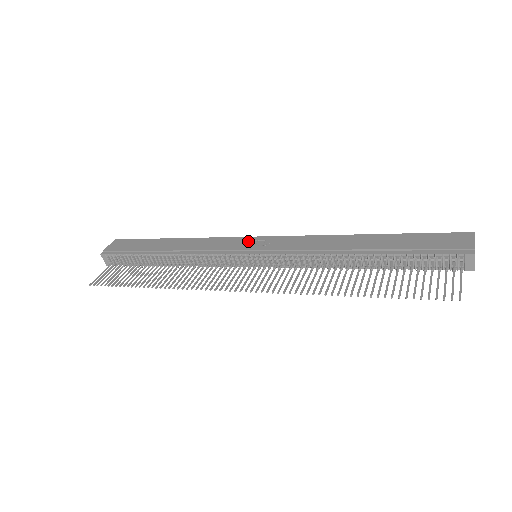
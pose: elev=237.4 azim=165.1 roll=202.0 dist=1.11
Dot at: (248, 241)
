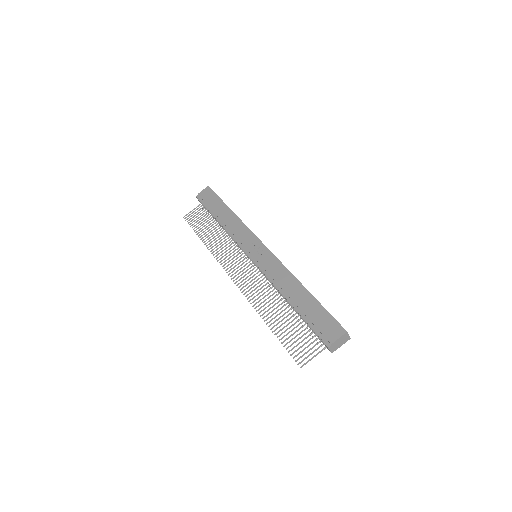
Dot at: (256, 244)
